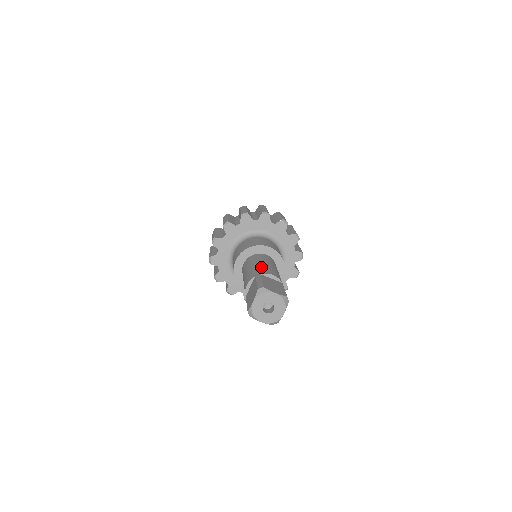
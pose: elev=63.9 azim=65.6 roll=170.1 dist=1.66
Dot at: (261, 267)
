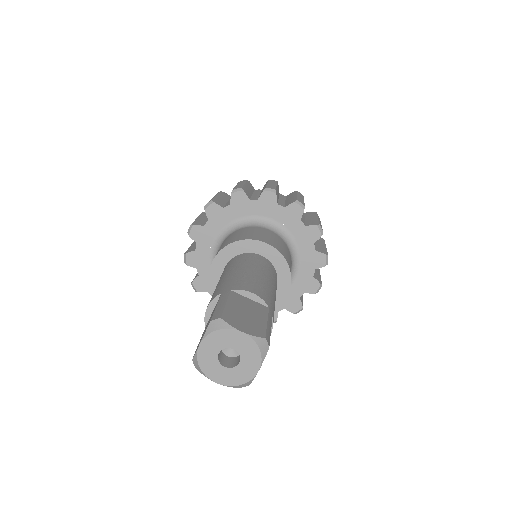
Dot at: (239, 277)
